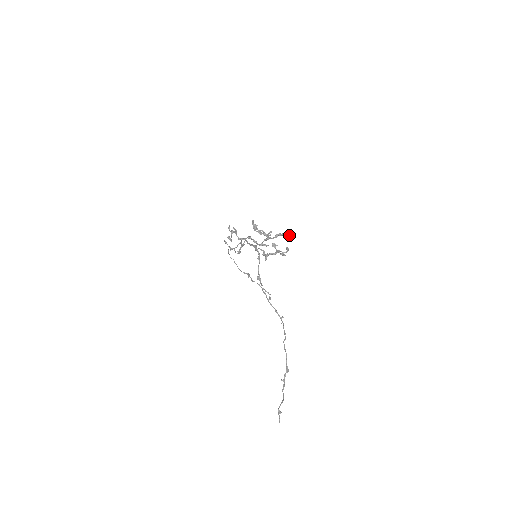
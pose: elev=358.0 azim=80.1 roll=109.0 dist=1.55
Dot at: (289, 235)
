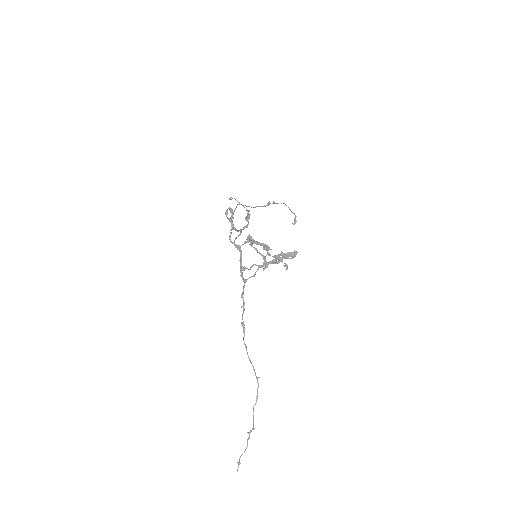
Dot at: occluded
